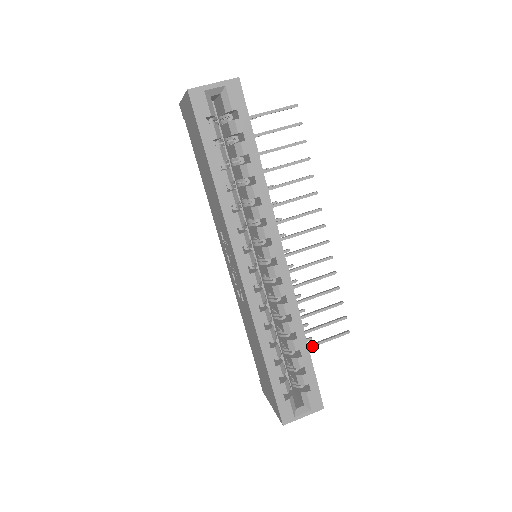
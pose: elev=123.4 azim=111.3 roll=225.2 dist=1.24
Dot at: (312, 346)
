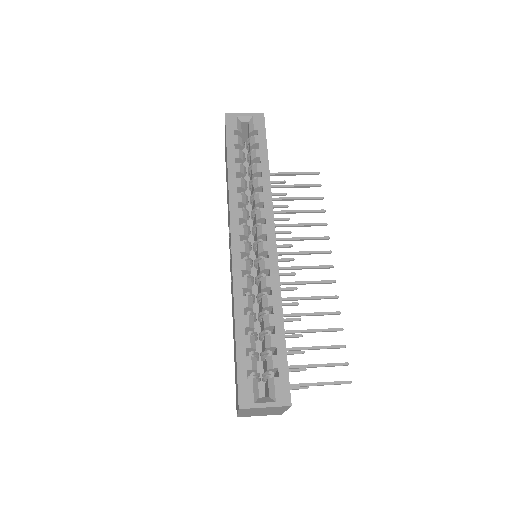
Dot at: (304, 384)
